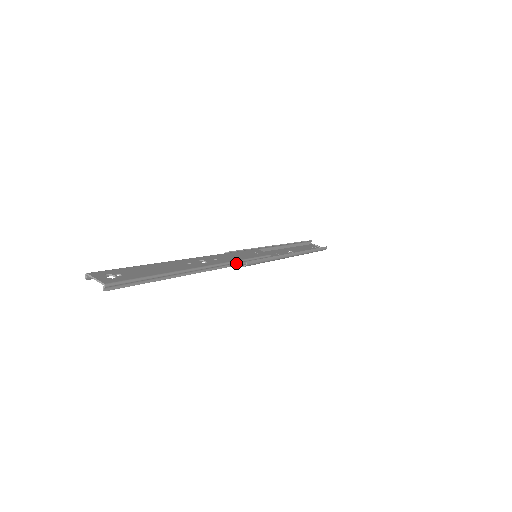
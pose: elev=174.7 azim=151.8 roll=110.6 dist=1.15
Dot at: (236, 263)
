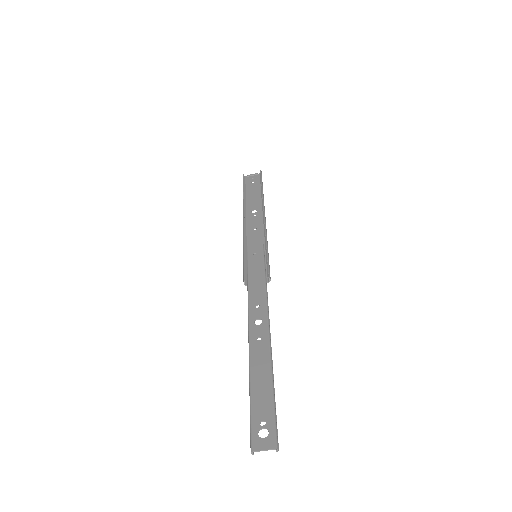
Dot at: (266, 288)
